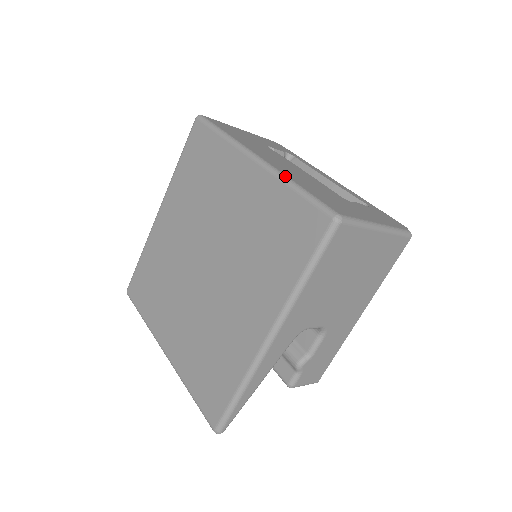
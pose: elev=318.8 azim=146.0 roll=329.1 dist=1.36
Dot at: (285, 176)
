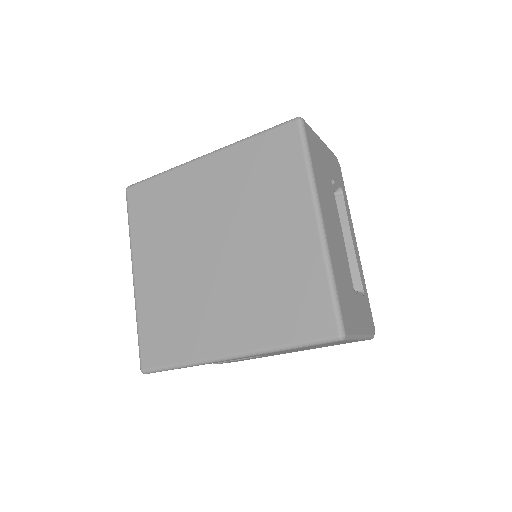
Dot at: (331, 262)
